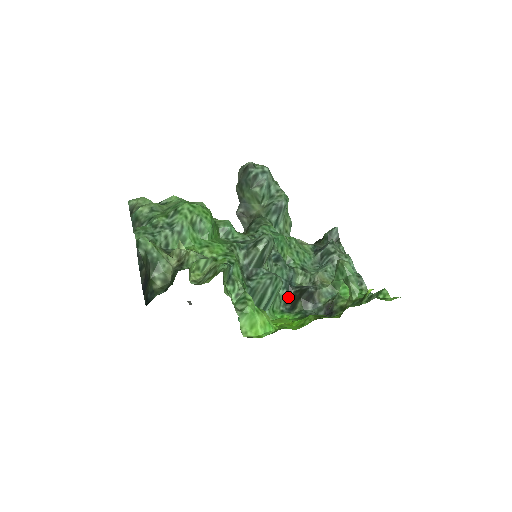
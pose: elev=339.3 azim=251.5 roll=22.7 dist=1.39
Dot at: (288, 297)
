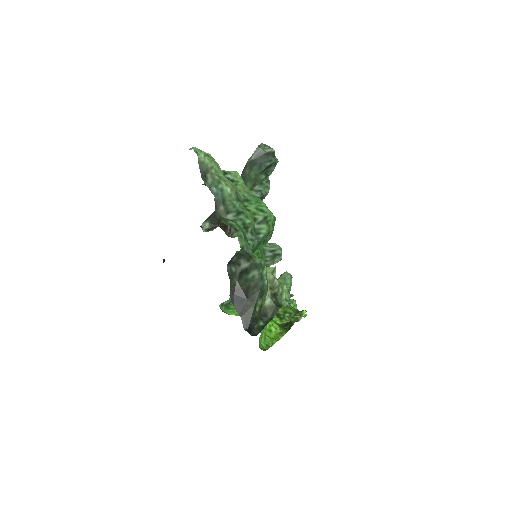
Dot at: occluded
